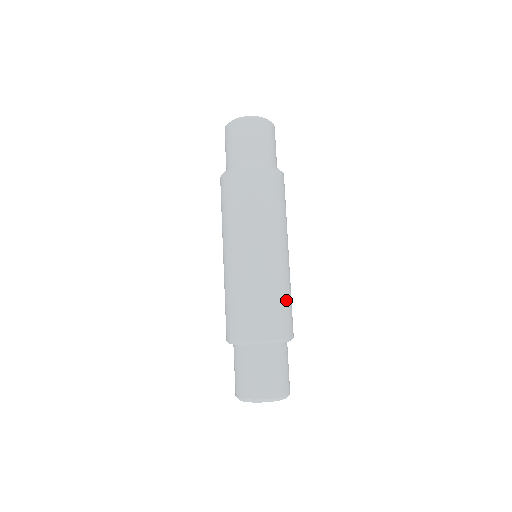
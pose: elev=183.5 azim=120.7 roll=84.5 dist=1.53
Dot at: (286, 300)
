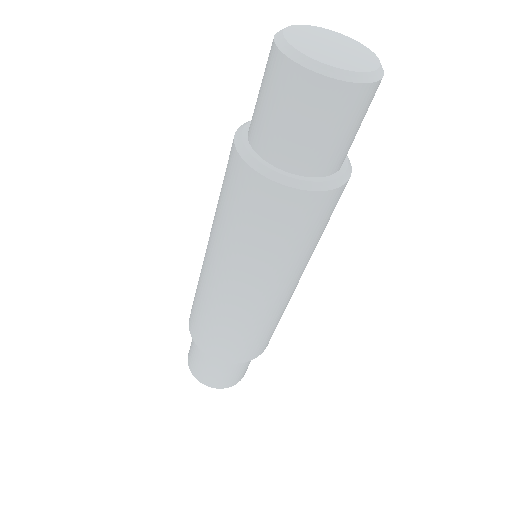
Dot at: (268, 331)
